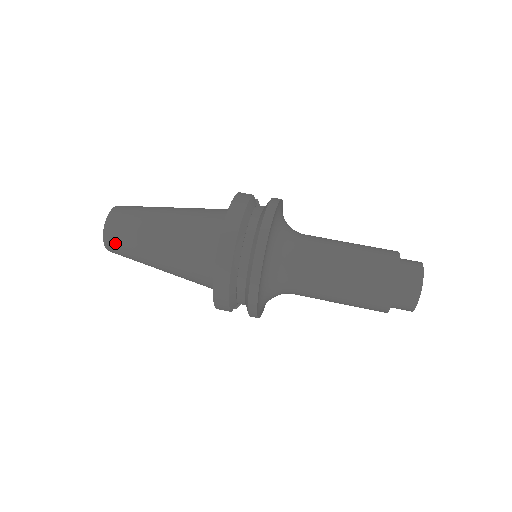
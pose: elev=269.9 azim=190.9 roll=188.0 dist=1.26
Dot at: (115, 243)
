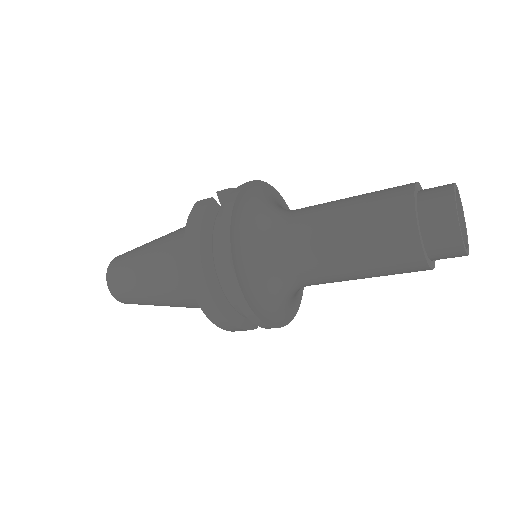
Dot at: (126, 300)
